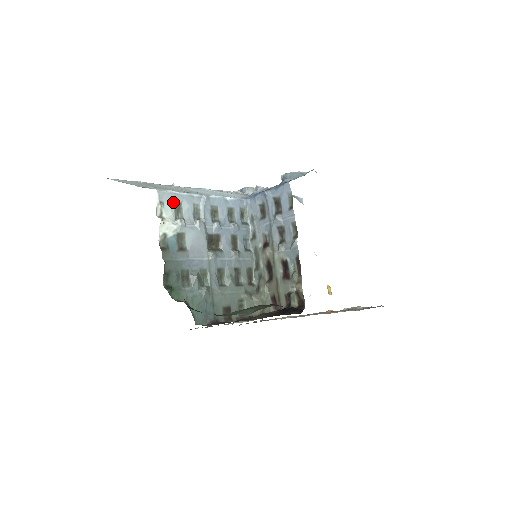
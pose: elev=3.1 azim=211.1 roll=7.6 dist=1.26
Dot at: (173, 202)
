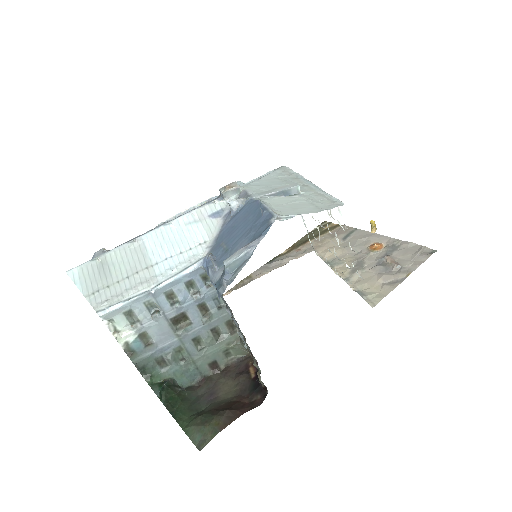
Dot at: (122, 313)
